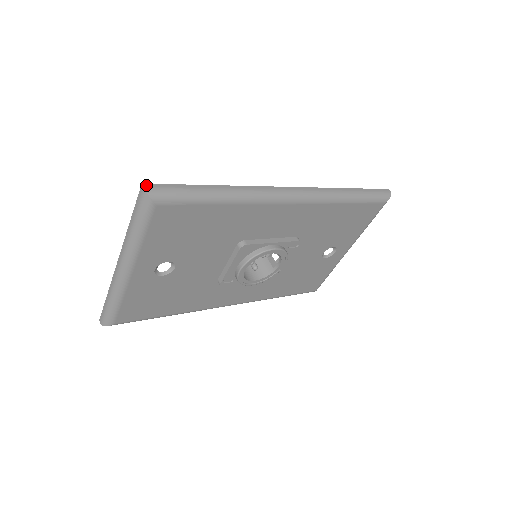
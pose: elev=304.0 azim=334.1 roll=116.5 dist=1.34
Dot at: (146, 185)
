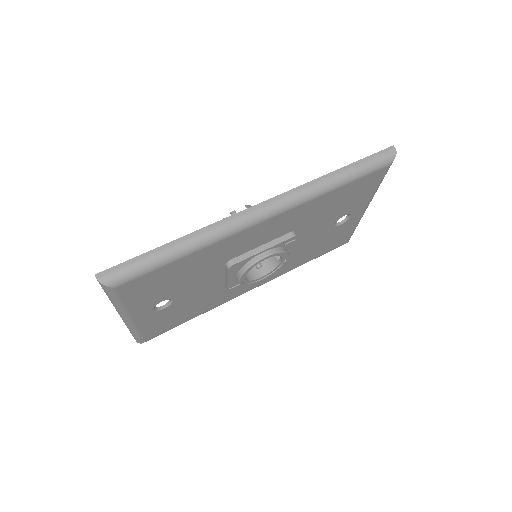
Dot at: (99, 275)
